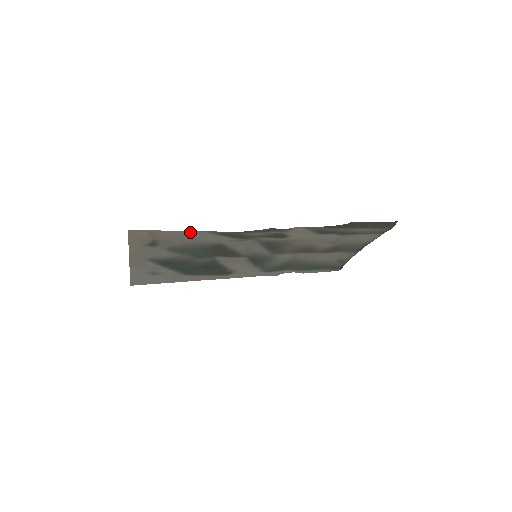
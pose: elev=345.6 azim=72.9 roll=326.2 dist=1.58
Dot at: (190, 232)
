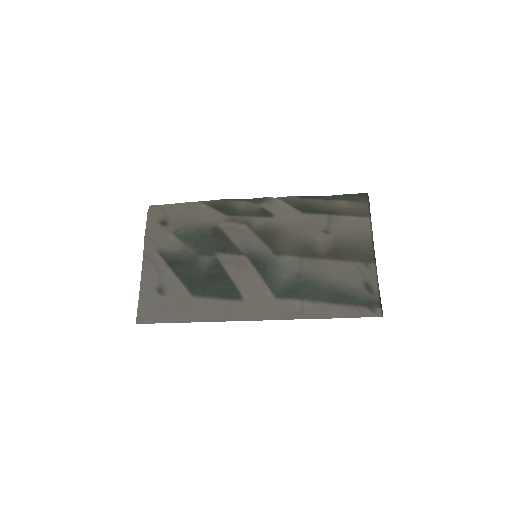
Dot at: (191, 205)
